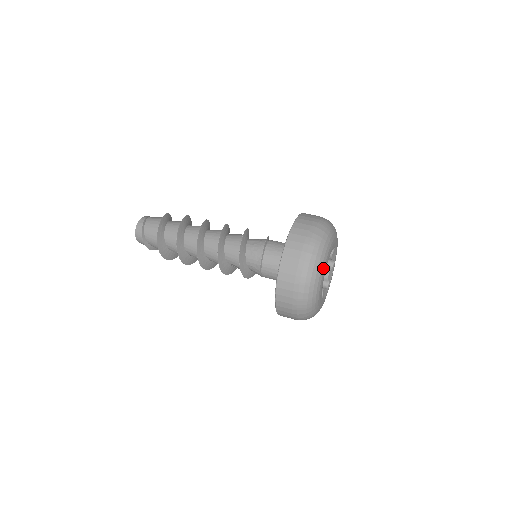
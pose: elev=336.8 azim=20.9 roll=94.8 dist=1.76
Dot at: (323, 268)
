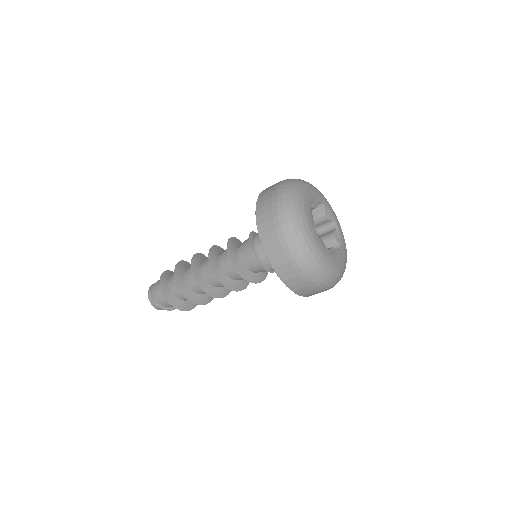
Dot at: (319, 251)
